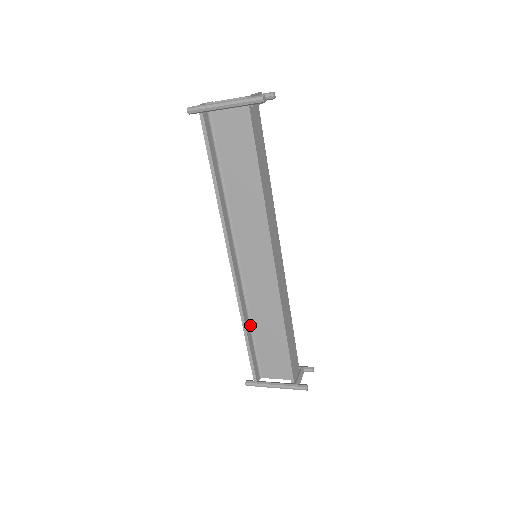
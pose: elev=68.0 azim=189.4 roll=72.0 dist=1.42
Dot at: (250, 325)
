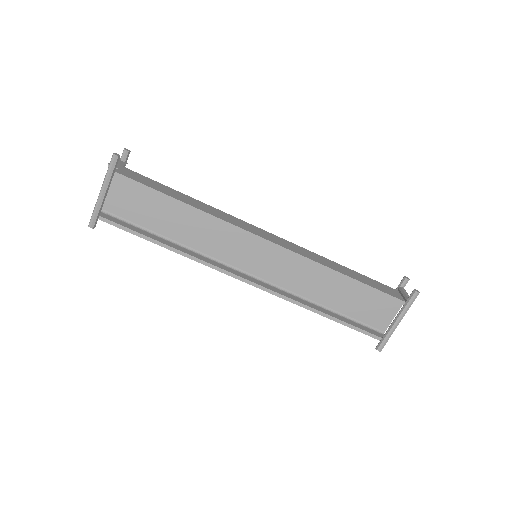
Dot at: (321, 307)
